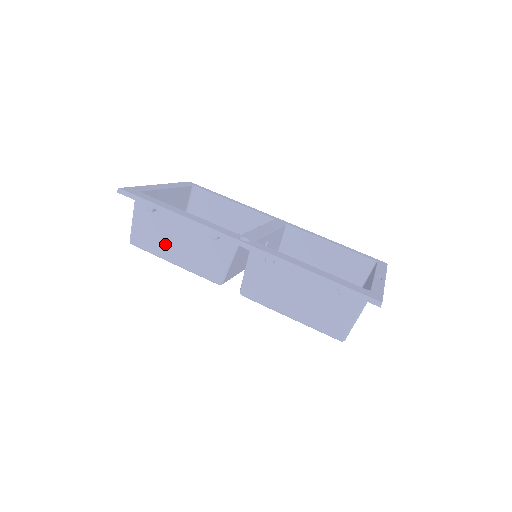
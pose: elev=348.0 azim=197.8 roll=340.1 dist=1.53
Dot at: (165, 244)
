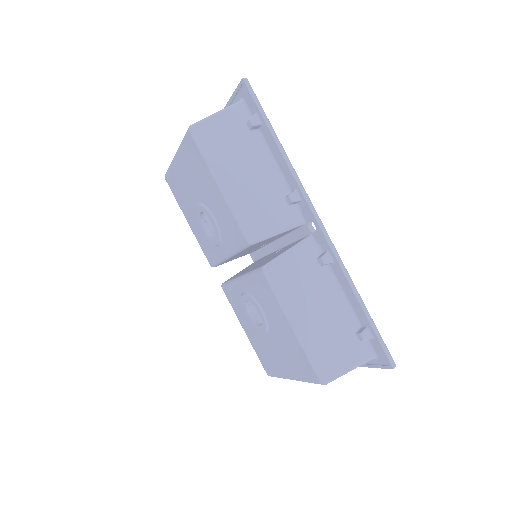
Dot at: (230, 162)
